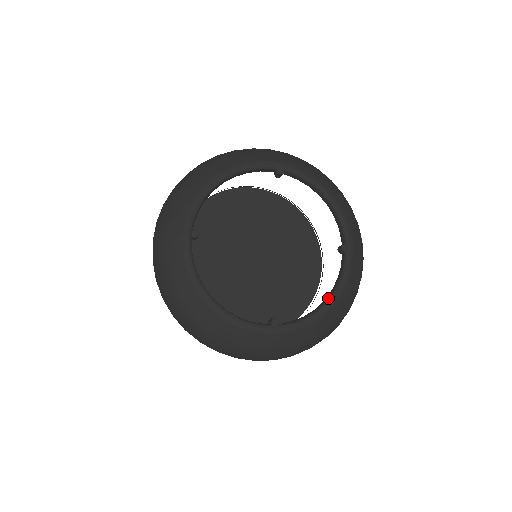
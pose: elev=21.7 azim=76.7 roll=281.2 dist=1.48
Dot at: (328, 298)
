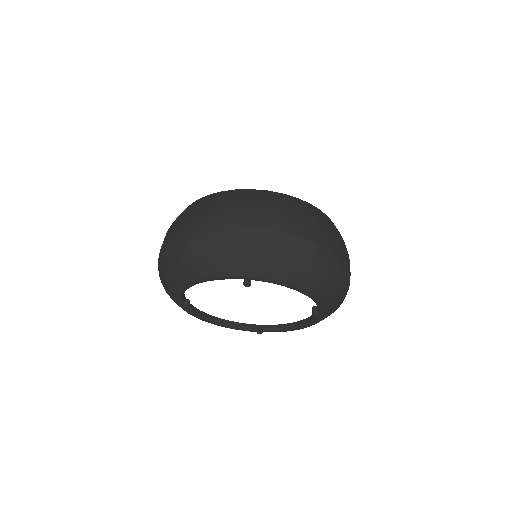
Dot at: (302, 325)
